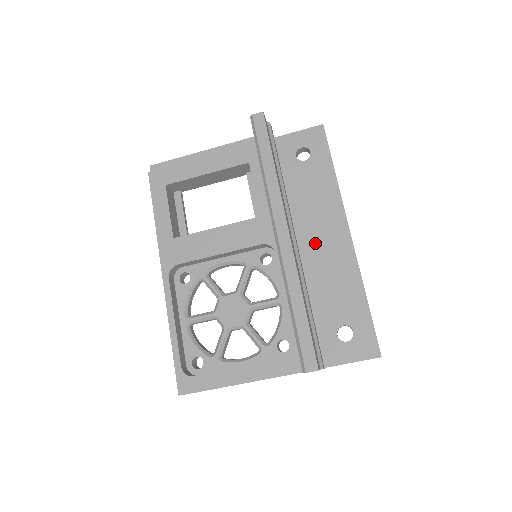
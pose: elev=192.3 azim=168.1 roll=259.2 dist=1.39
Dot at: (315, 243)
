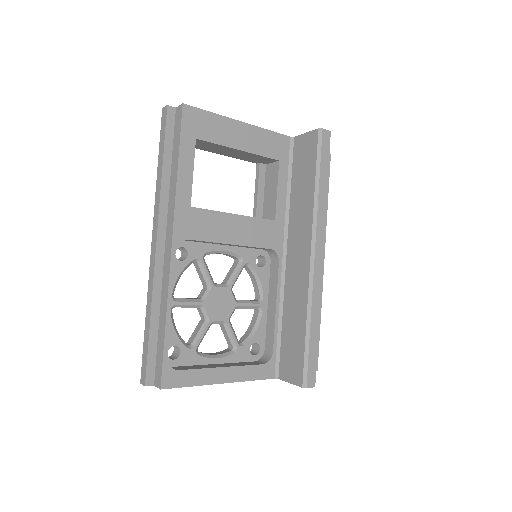
Dot at: occluded
